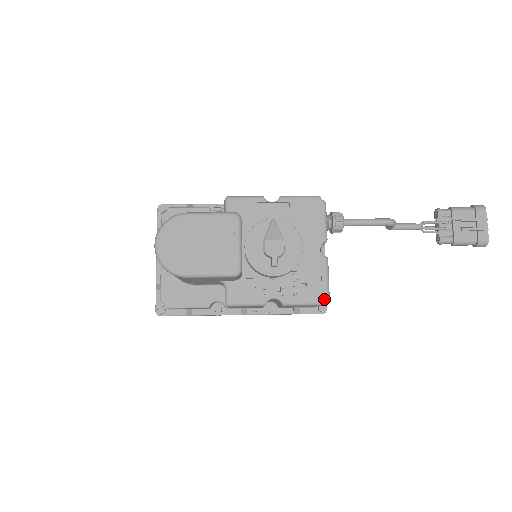
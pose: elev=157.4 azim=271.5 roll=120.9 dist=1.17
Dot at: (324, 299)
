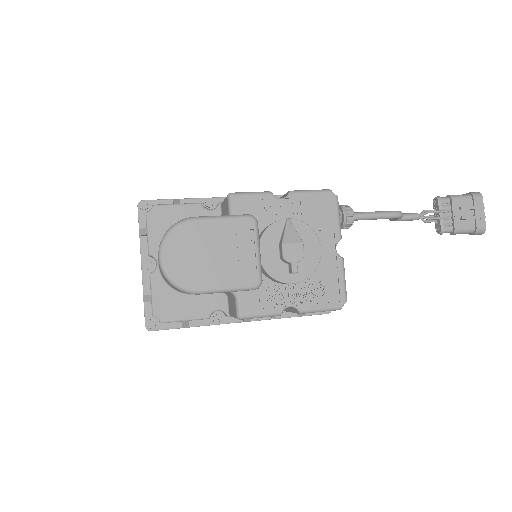
Dot at: (342, 303)
